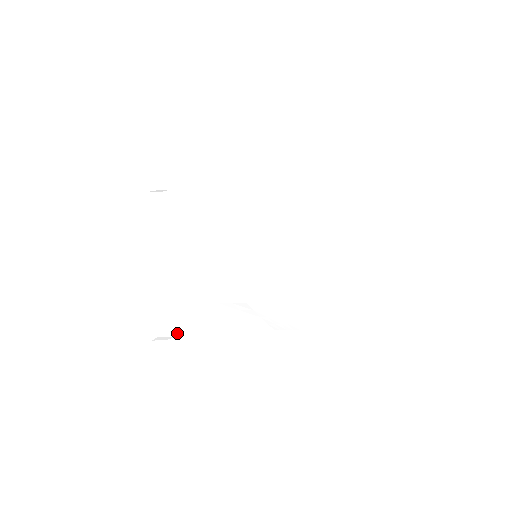
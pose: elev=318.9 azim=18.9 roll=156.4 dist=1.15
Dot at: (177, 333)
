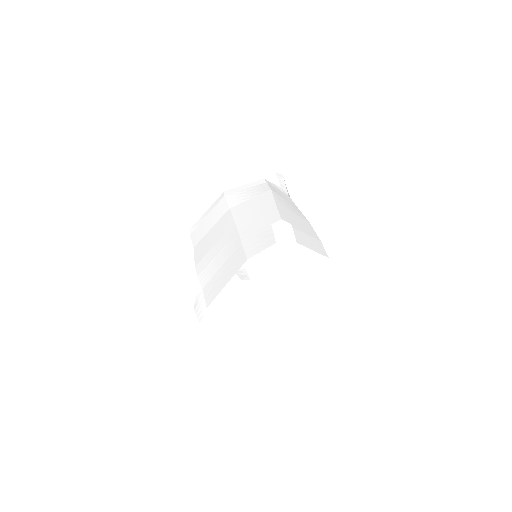
Dot at: occluded
